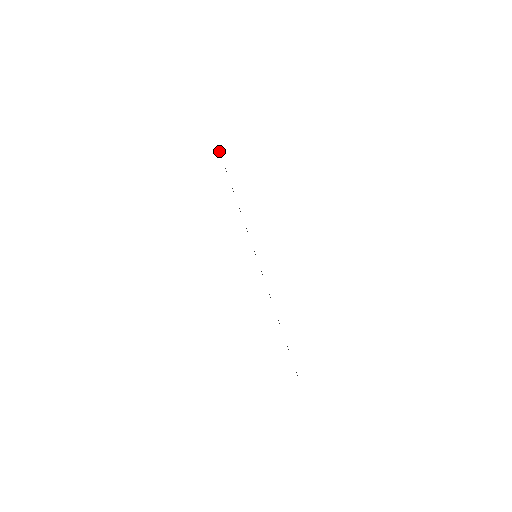
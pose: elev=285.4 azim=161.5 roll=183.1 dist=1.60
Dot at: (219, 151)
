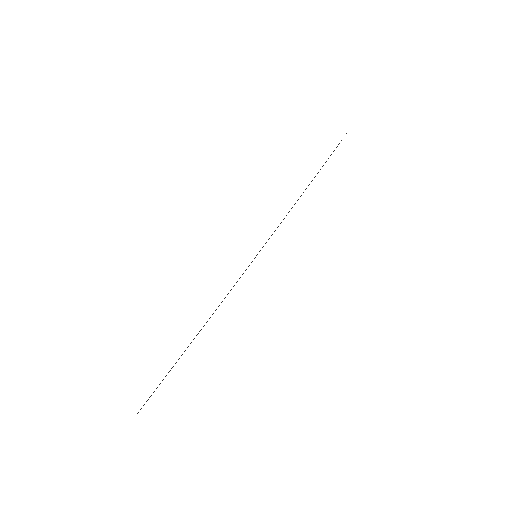
Dot at: (341, 140)
